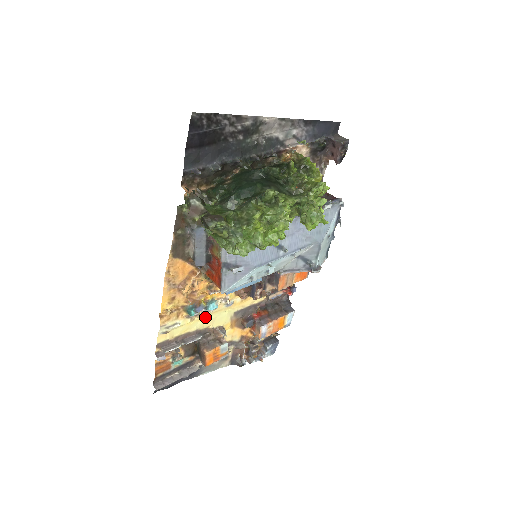
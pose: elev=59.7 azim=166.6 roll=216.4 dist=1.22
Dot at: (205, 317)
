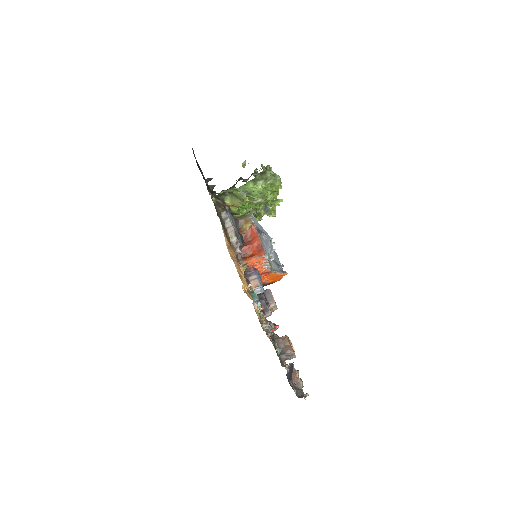
Dot at: (260, 315)
